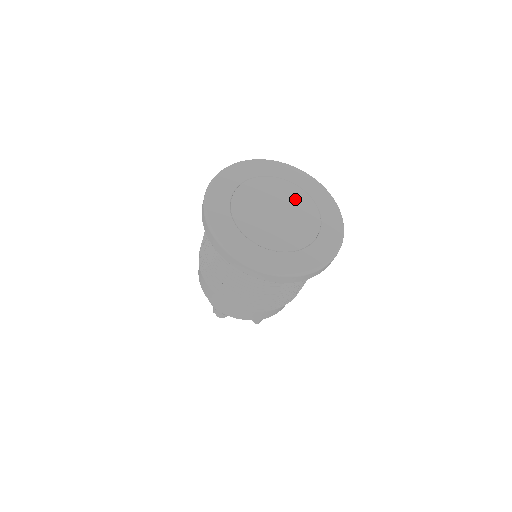
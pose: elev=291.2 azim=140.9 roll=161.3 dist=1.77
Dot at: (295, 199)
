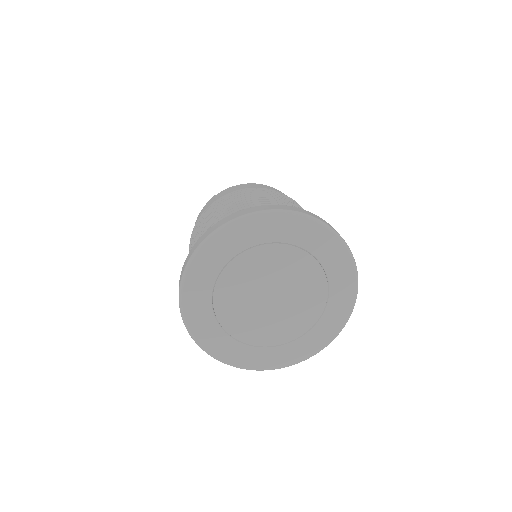
Dot at: (293, 269)
